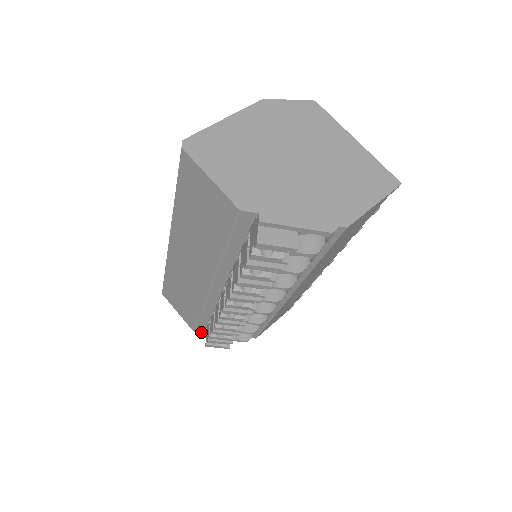
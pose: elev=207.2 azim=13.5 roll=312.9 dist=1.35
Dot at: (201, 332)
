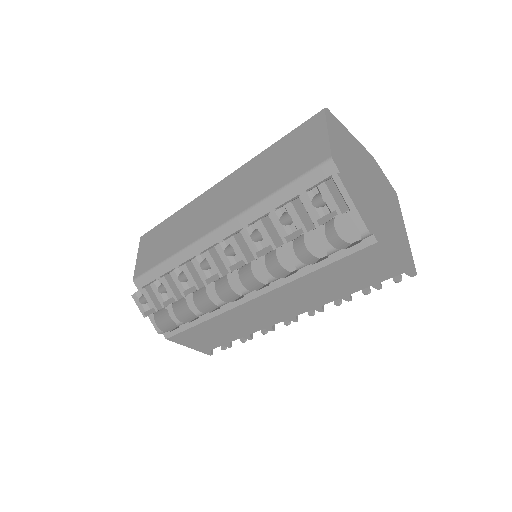
Dot at: (137, 287)
